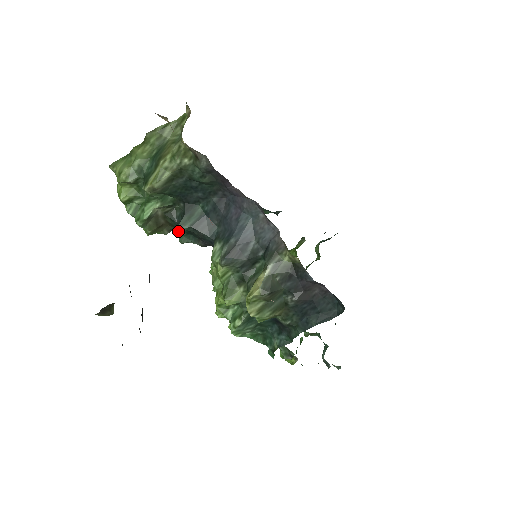
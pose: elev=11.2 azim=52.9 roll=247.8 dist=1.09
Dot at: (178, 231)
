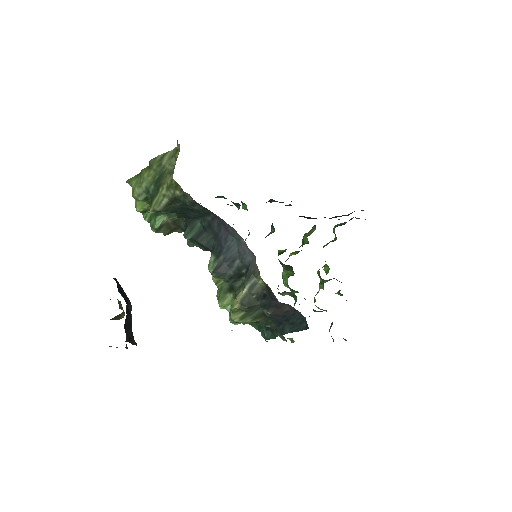
Dot at: occluded
